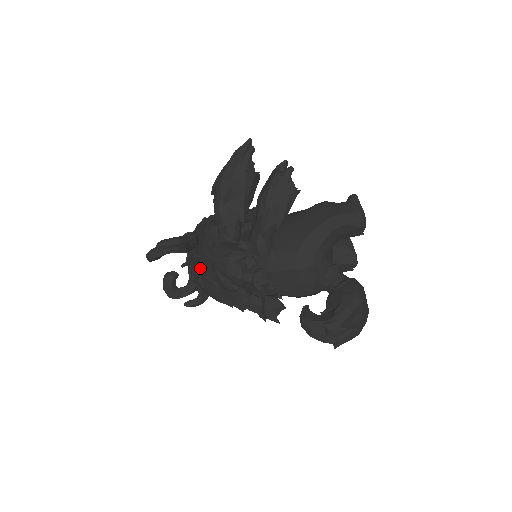
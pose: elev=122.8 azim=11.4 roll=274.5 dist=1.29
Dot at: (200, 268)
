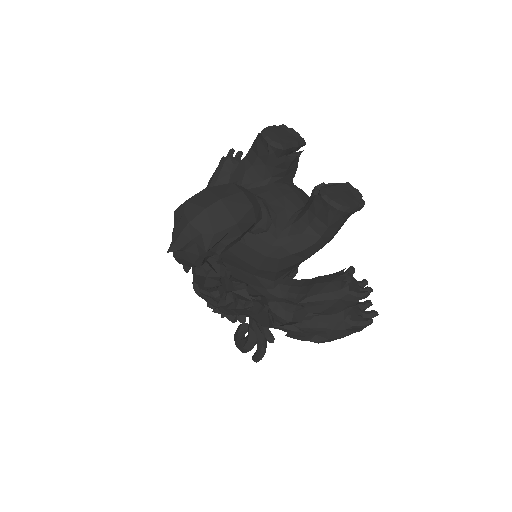
Dot at: occluded
